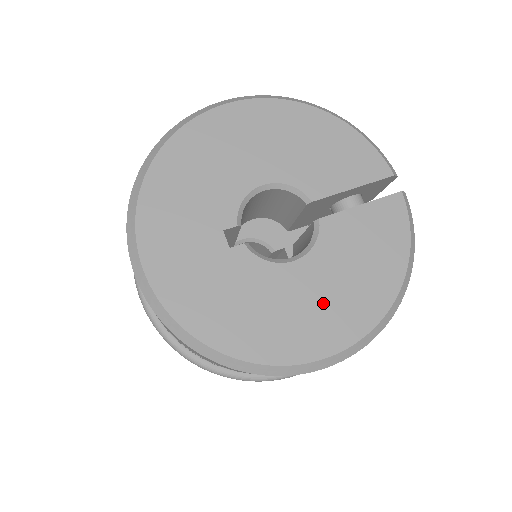
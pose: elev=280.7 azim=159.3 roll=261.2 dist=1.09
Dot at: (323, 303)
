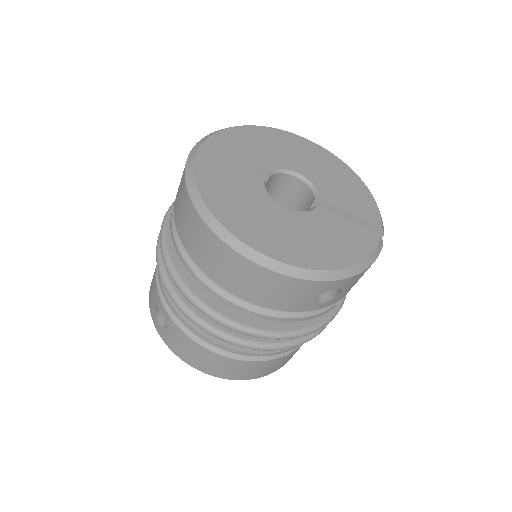
Dot at: (285, 234)
